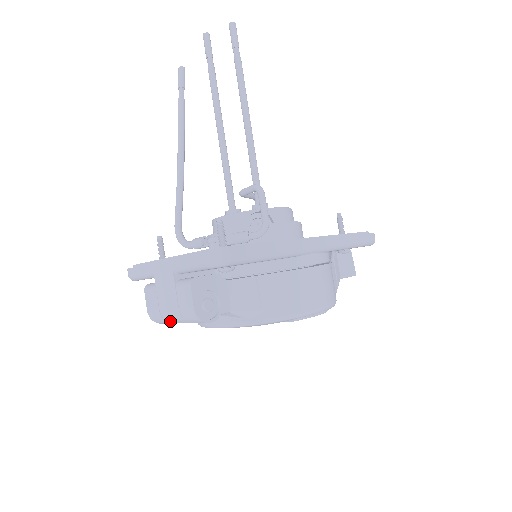
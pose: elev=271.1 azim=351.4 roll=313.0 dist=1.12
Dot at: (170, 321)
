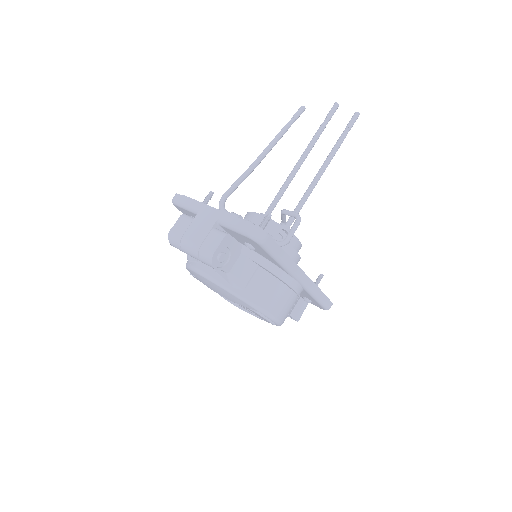
Dot at: (184, 248)
